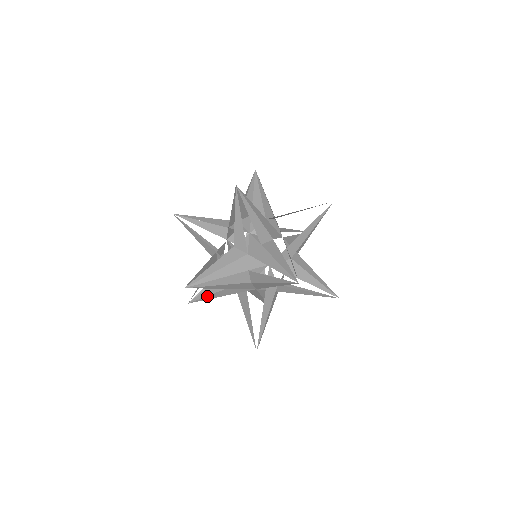
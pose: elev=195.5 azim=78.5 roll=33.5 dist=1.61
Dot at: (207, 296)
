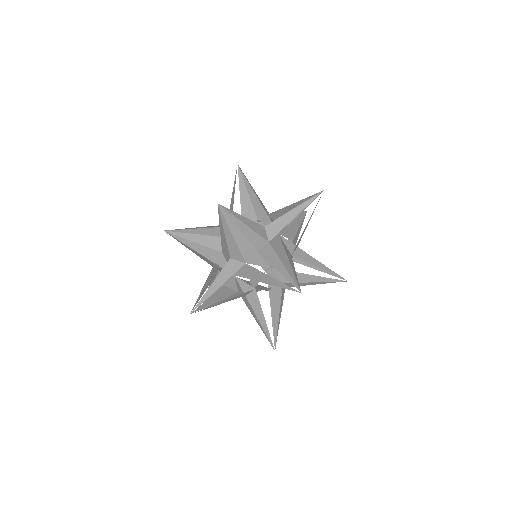
Dot at: occluded
